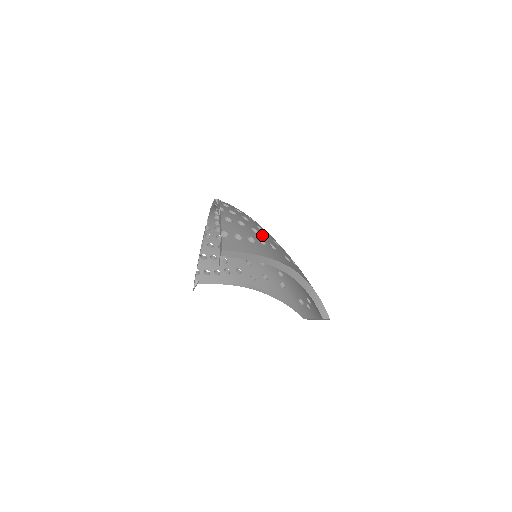
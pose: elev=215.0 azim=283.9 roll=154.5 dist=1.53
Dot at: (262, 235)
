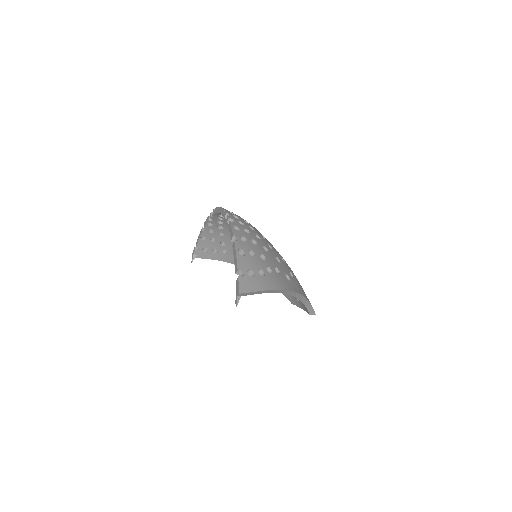
Dot at: (268, 259)
